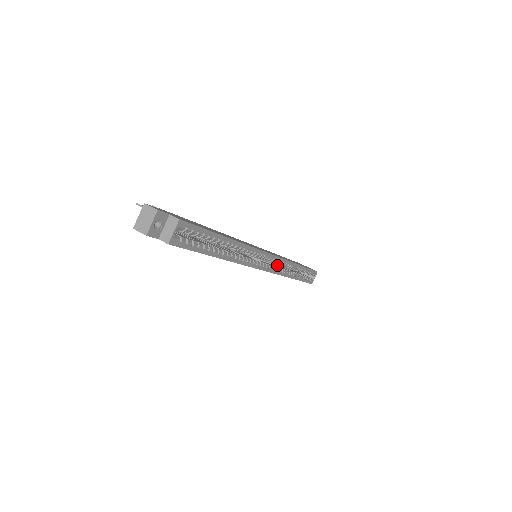
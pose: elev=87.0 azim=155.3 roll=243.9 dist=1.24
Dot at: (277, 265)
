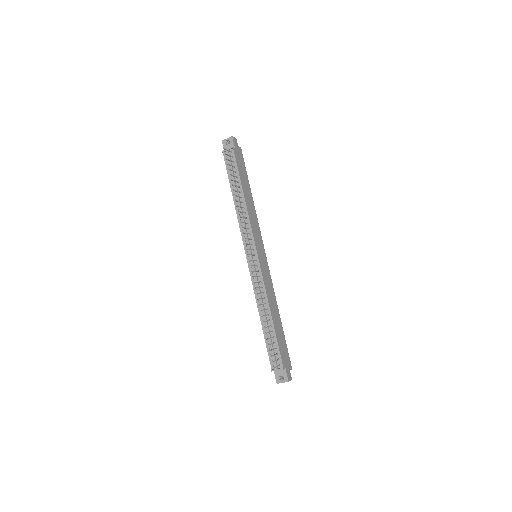
Dot at: occluded
